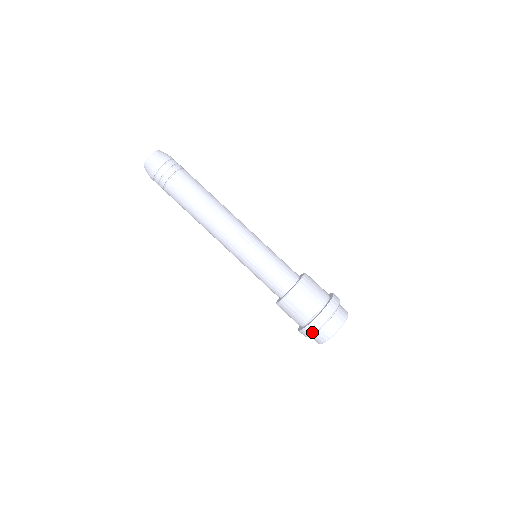
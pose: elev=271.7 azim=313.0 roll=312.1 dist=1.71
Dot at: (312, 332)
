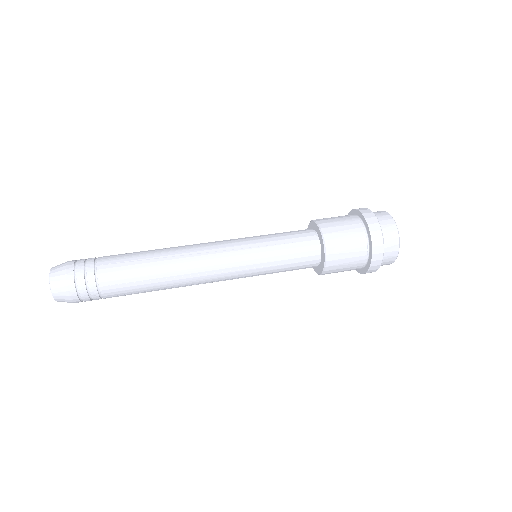
Dot at: (381, 257)
